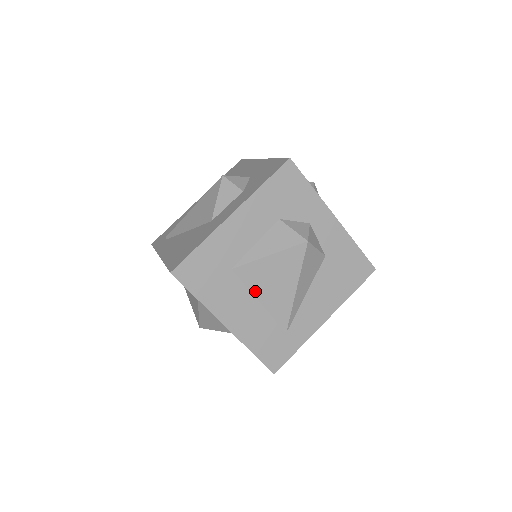
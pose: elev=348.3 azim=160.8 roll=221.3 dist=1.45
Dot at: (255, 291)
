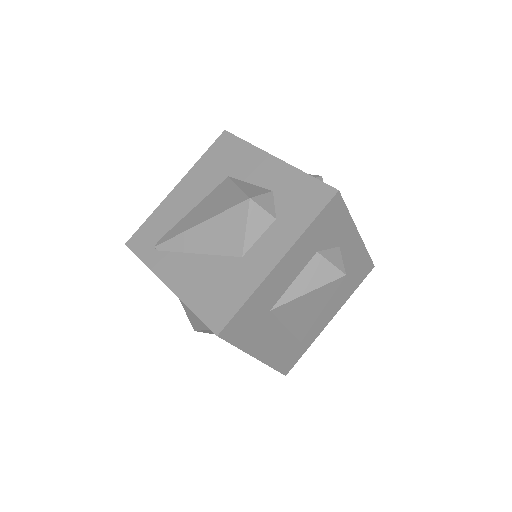
Dot at: (285, 321)
